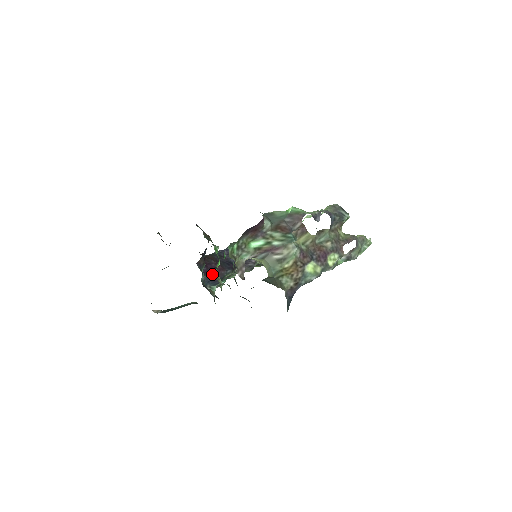
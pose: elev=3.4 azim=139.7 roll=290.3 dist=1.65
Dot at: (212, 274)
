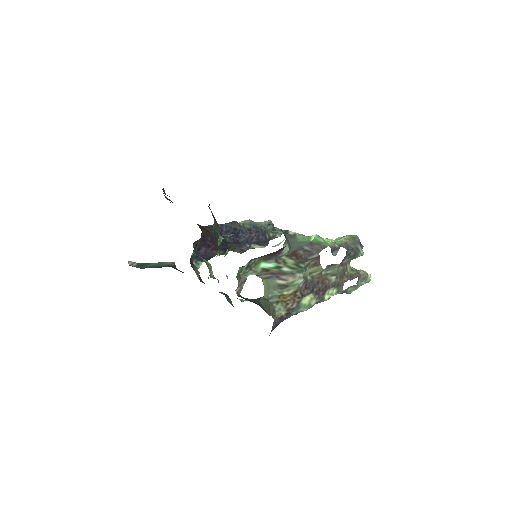
Dot at: (203, 251)
